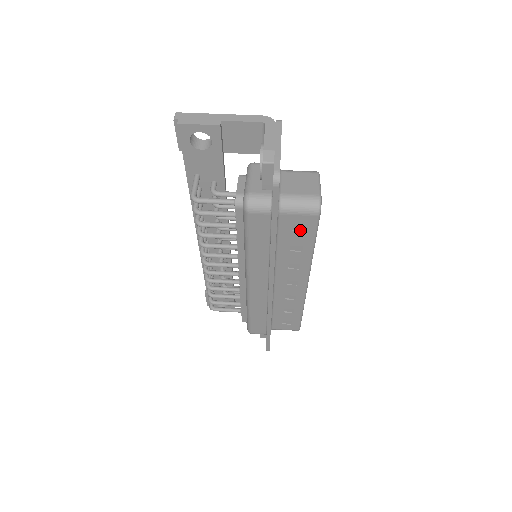
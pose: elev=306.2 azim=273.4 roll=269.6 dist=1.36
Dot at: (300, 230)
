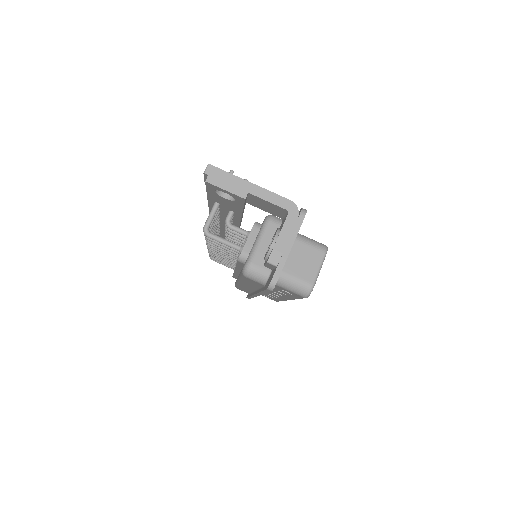
Dot at: occluded
